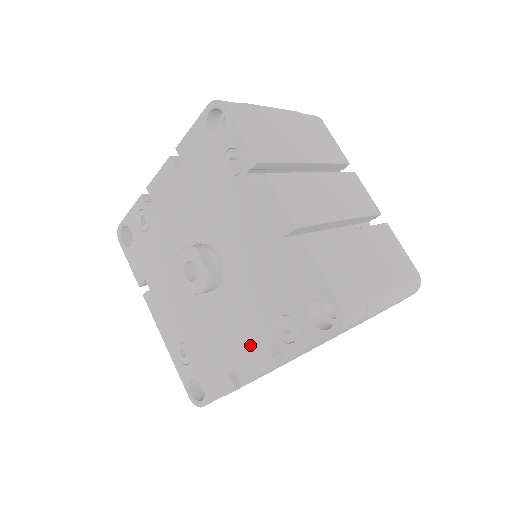
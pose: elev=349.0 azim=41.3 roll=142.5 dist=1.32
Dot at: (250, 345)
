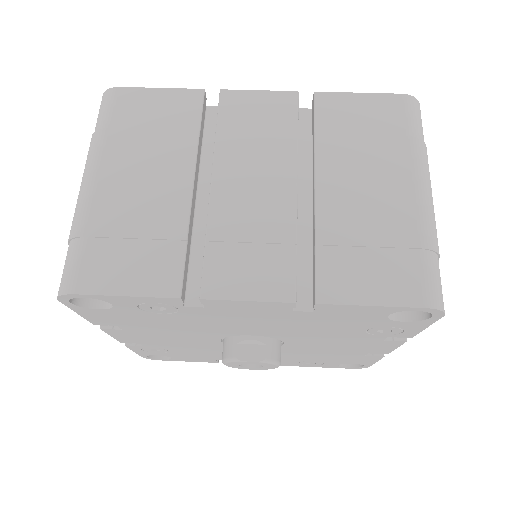
Dot at: (363, 345)
